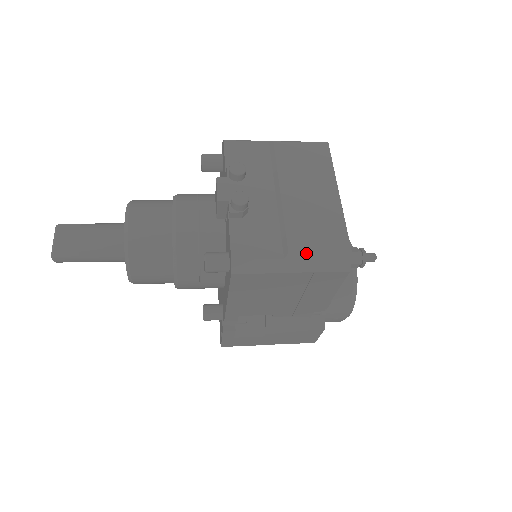
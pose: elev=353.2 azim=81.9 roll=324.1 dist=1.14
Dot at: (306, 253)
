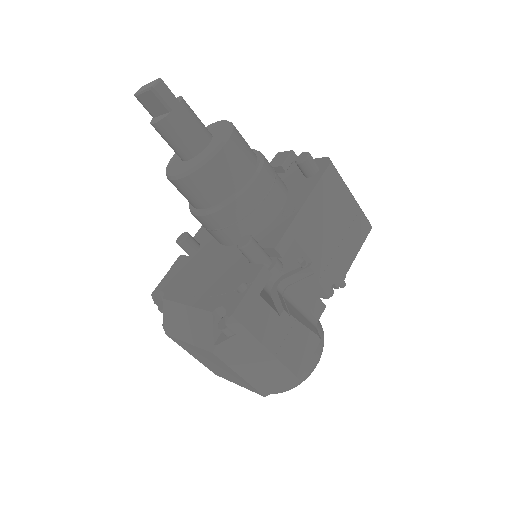
Dot at: (353, 196)
